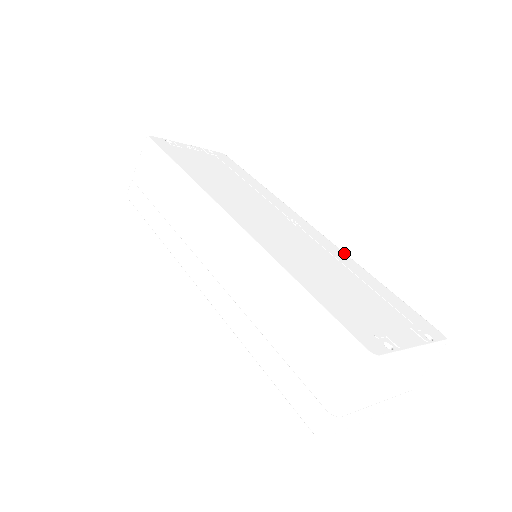
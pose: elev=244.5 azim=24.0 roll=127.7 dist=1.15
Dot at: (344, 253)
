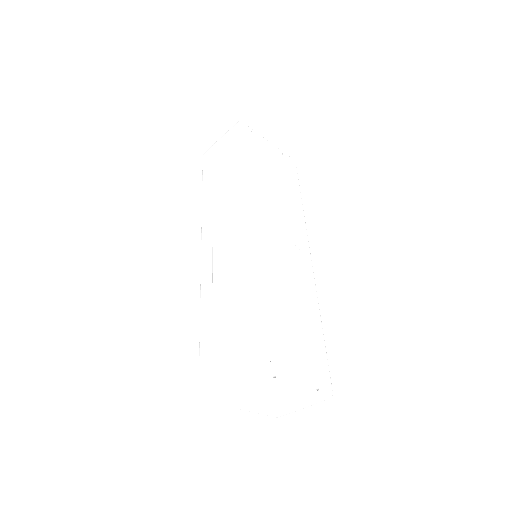
Dot at: (316, 293)
